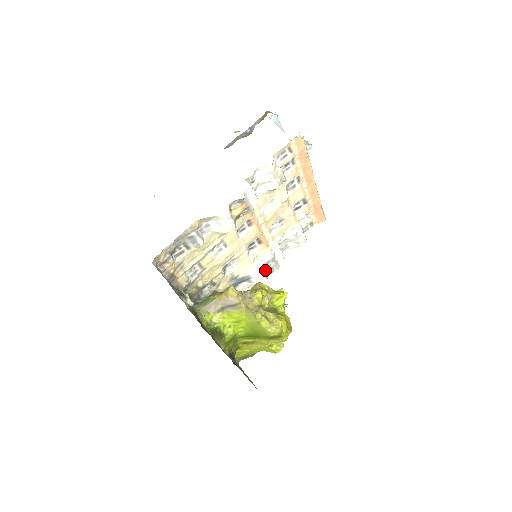
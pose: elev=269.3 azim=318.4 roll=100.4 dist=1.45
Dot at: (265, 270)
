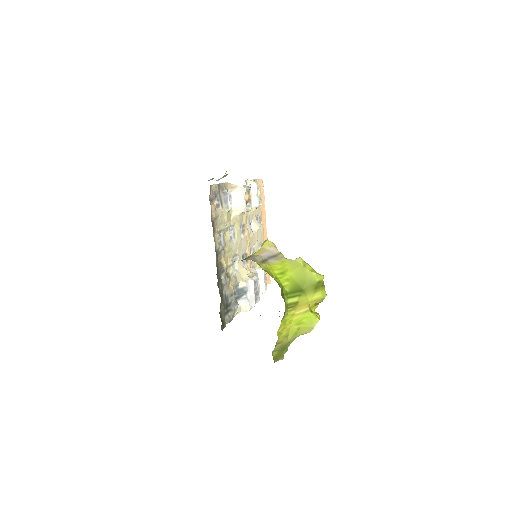
Dot at: (254, 290)
